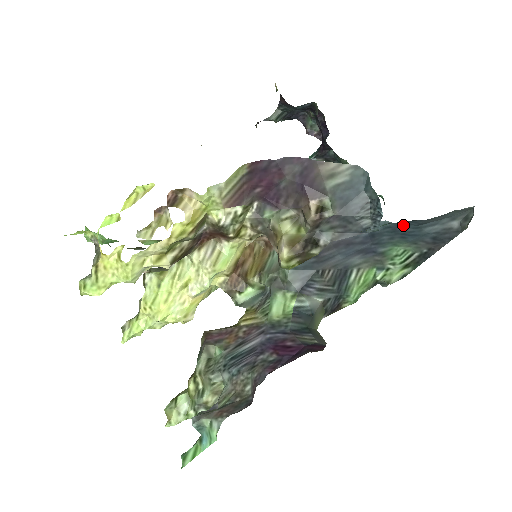
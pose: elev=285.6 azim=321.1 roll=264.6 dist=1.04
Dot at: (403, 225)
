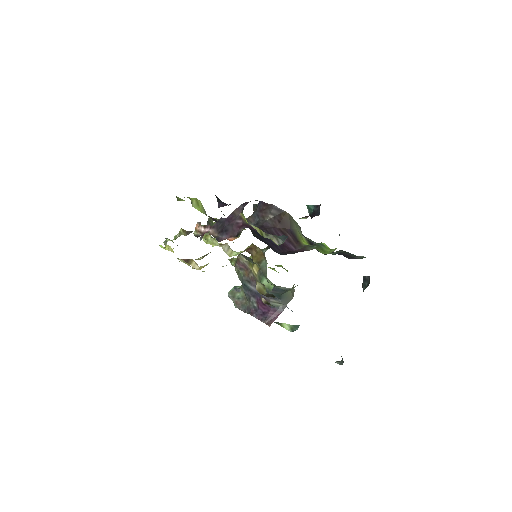
Dot at: occluded
